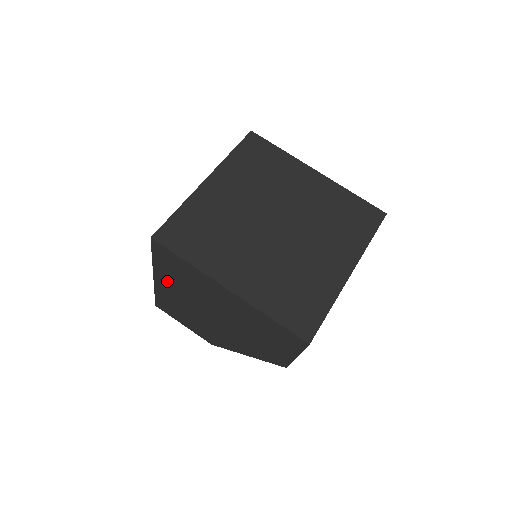
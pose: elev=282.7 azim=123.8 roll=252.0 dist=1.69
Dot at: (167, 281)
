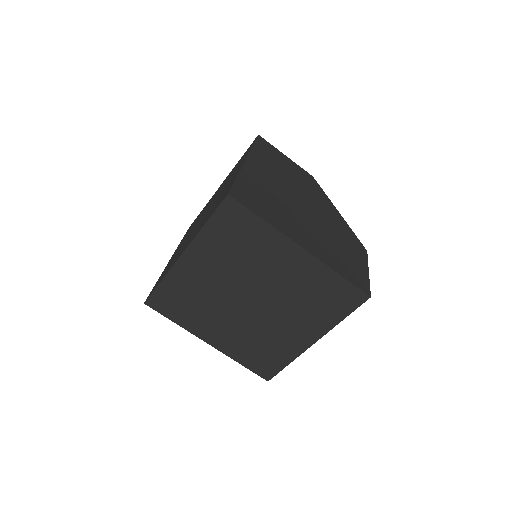
Dot at: occluded
